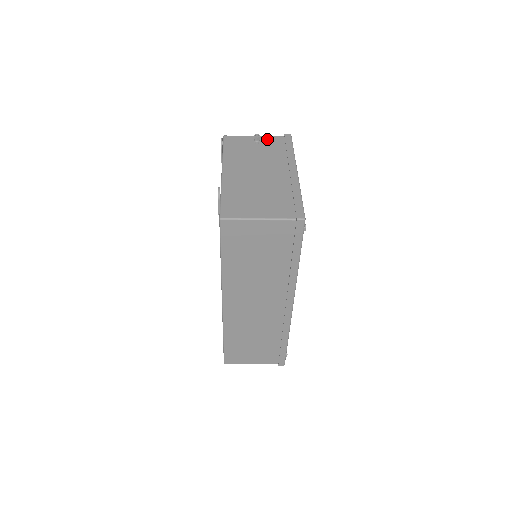
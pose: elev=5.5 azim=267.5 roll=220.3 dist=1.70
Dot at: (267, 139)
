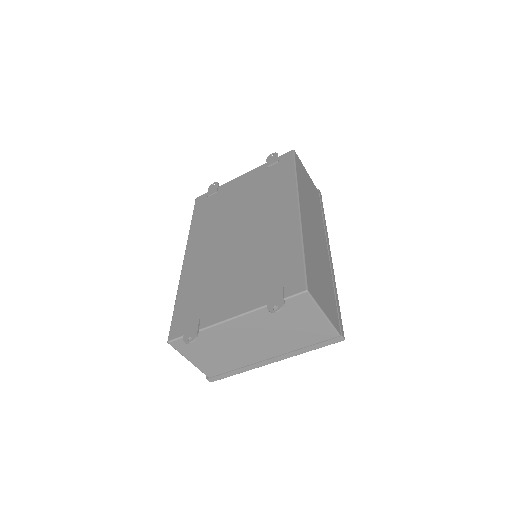
Dot at: occluded
